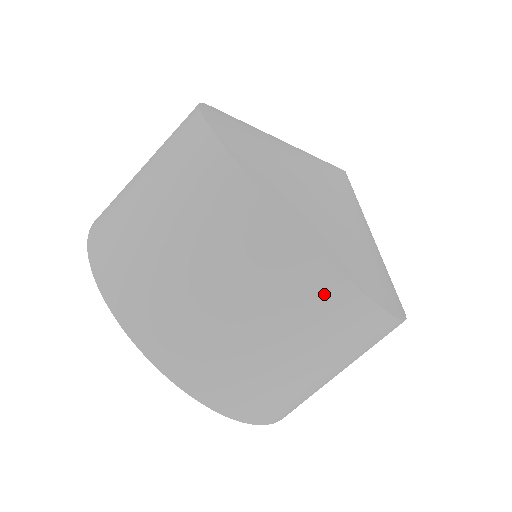
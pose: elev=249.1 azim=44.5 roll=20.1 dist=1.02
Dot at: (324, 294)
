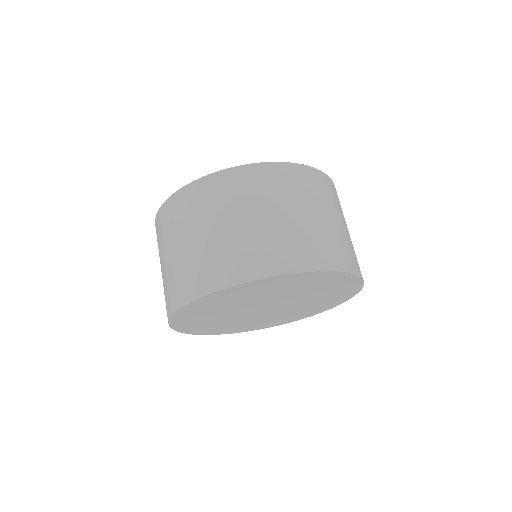
Dot at: (181, 202)
